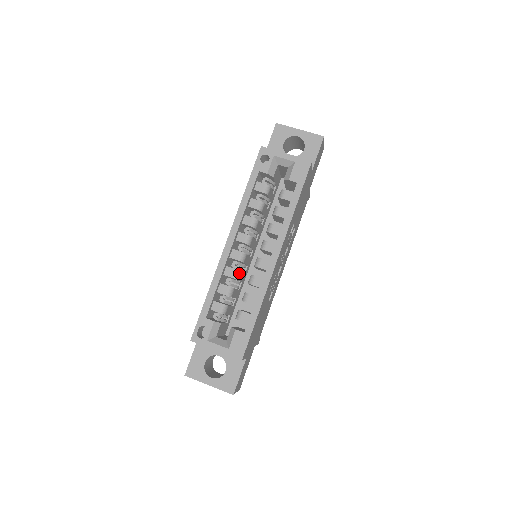
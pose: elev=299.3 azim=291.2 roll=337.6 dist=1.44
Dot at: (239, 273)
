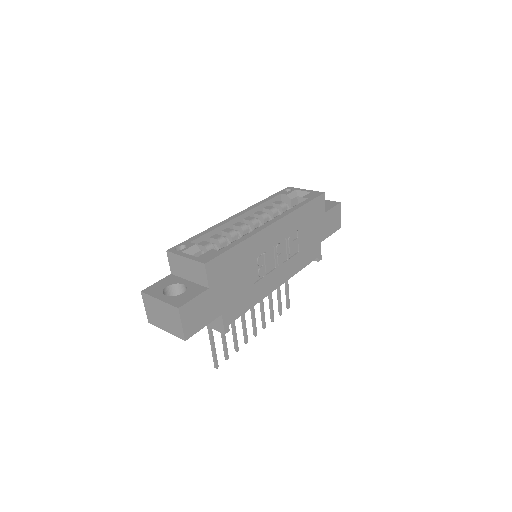
Dot at: (235, 234)
